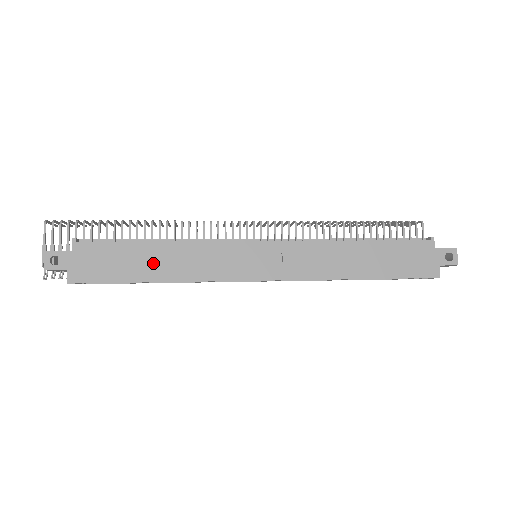
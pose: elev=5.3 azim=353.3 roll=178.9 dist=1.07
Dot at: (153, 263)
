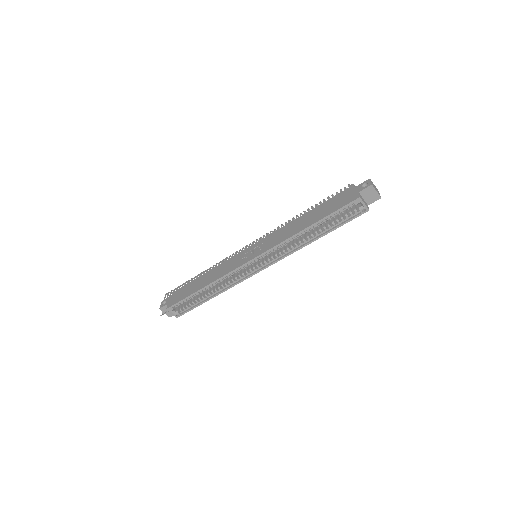
Dot at: (202, 282)
